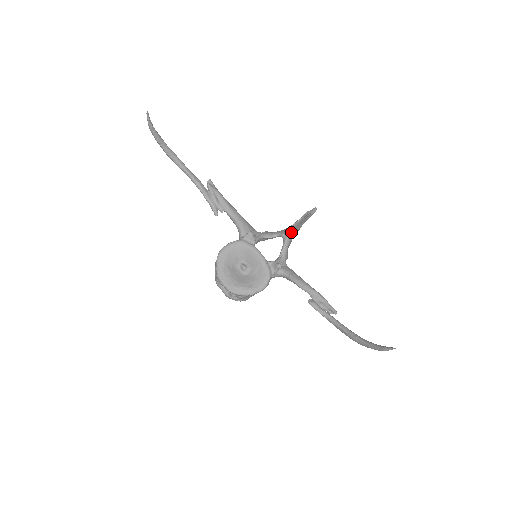
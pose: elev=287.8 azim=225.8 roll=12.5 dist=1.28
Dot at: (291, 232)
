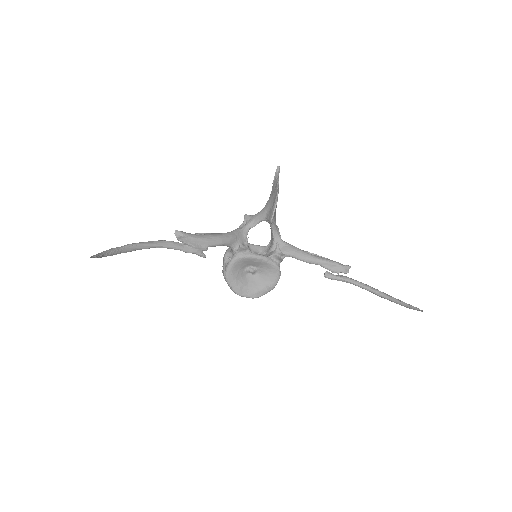
Dot at: (274, 217)
